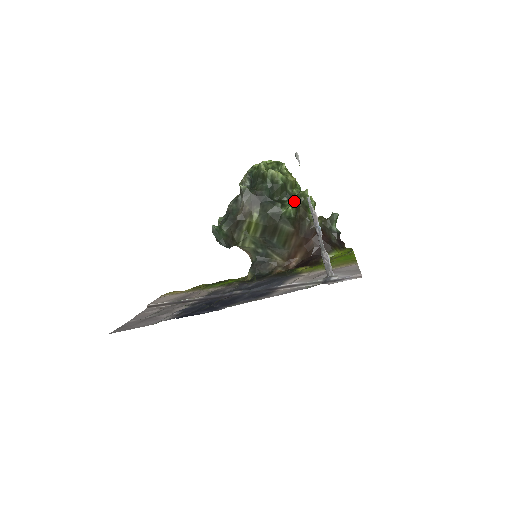
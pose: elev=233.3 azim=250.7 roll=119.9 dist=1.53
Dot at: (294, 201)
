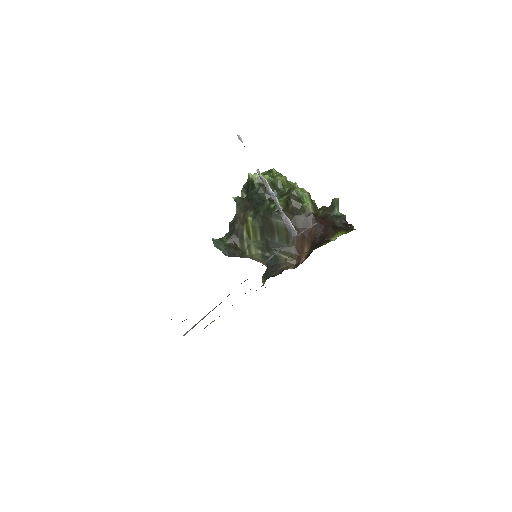
Dot at: (285, 196)
